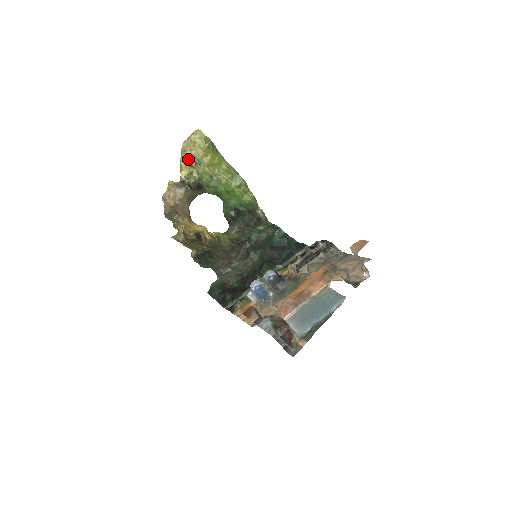
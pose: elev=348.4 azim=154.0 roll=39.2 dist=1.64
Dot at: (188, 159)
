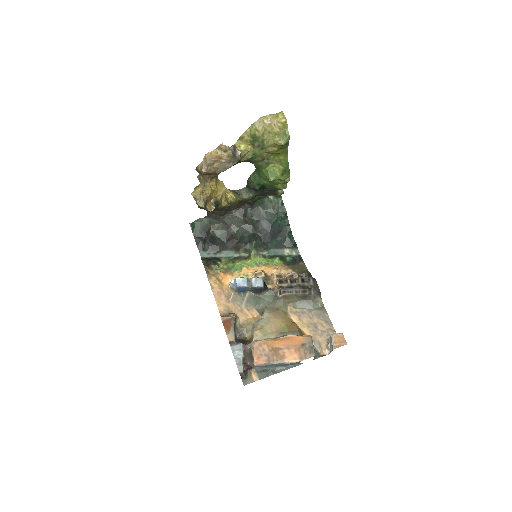
Dot at: (255, 138)
